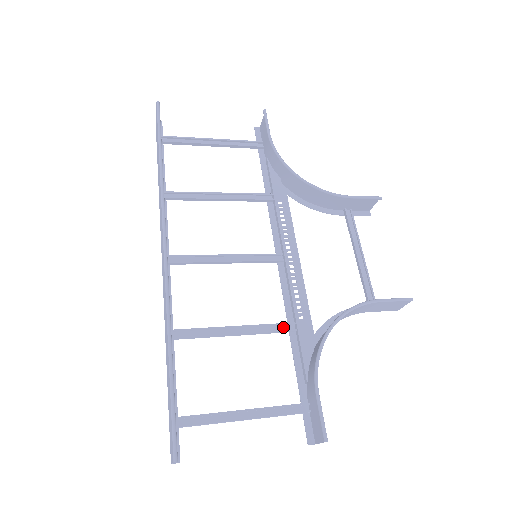
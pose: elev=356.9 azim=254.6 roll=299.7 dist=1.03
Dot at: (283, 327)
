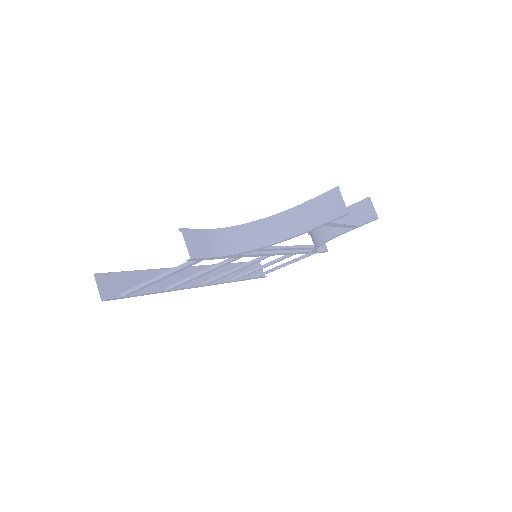
Dot at: occluded
